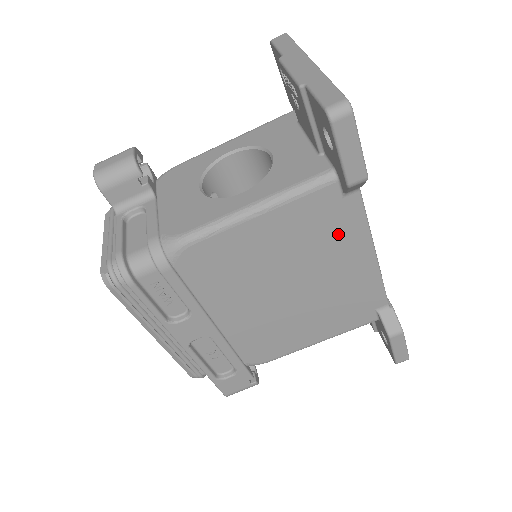
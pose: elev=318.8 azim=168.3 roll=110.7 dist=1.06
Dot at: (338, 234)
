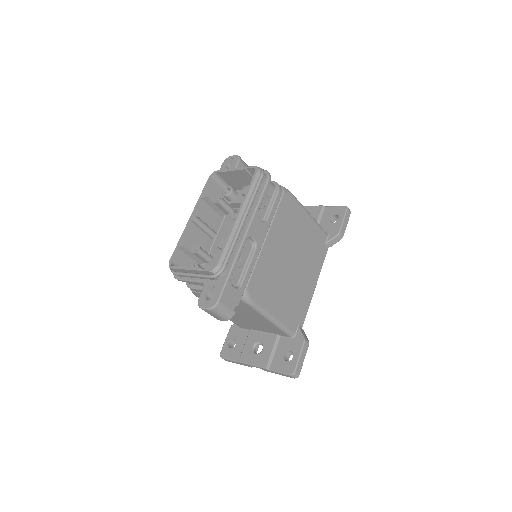
Dot at: (316, 258)
